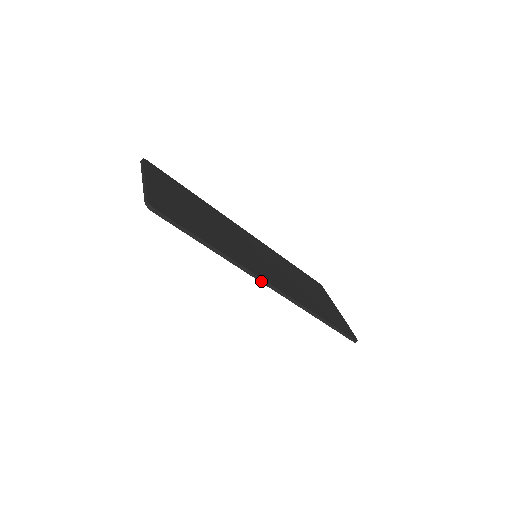
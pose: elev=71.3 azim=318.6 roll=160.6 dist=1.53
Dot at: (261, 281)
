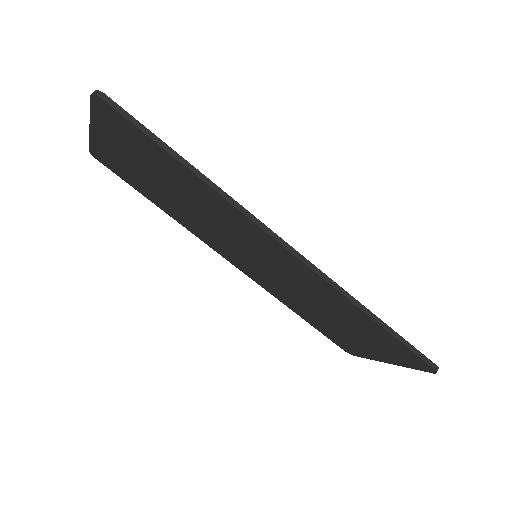
Dot at: (273, 236)
